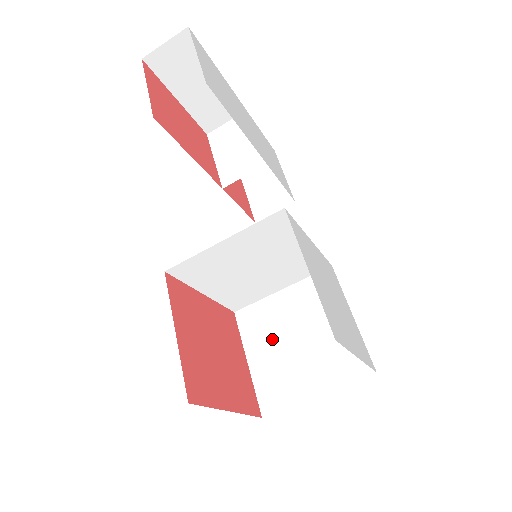
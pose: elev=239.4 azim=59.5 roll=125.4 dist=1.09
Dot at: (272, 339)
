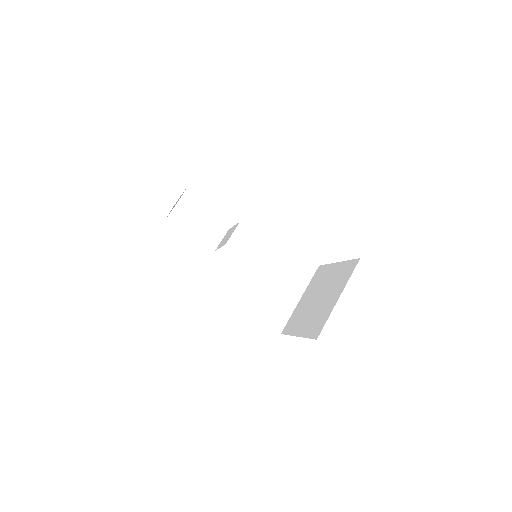
Dot at: (305, 315)
